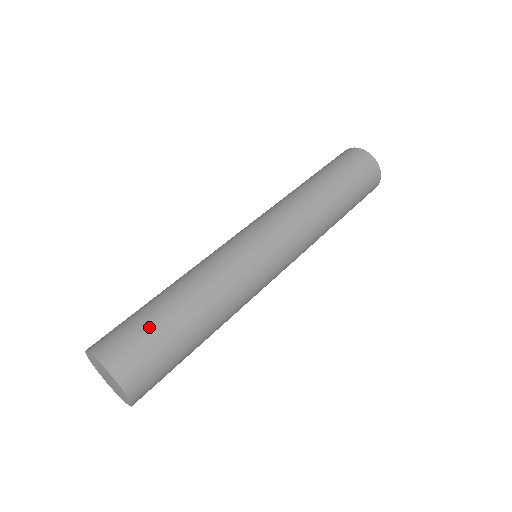
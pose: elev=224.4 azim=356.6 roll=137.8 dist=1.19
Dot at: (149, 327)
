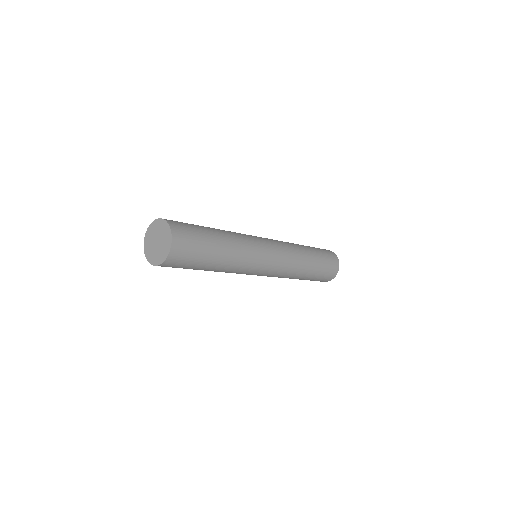
Dot at: (201, 248)
